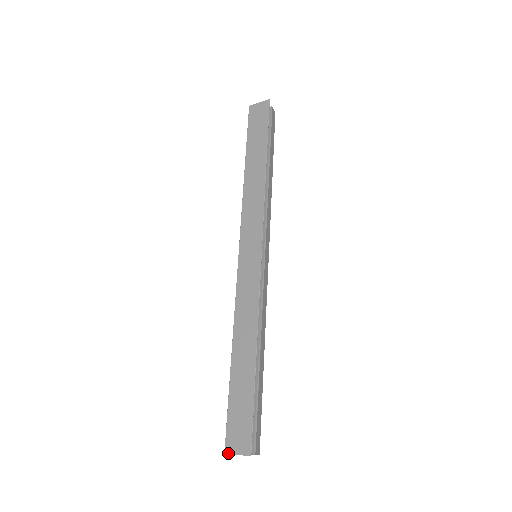
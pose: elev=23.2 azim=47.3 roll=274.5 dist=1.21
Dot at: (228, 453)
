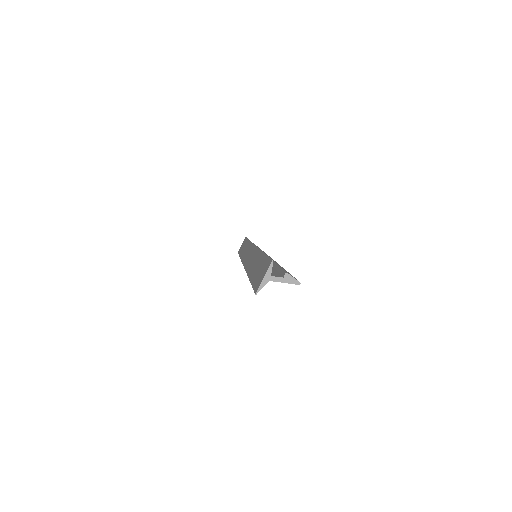
Dot at: (257, 289)
